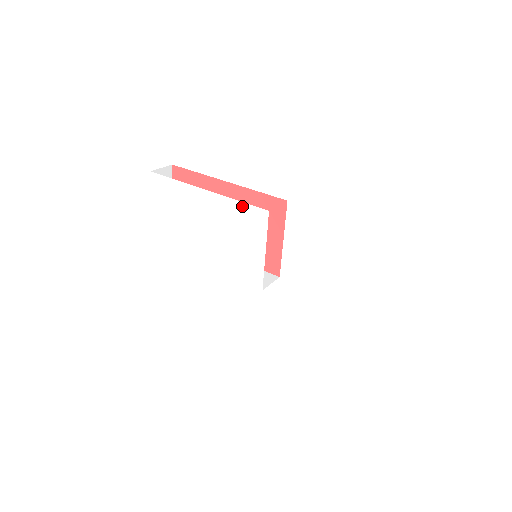
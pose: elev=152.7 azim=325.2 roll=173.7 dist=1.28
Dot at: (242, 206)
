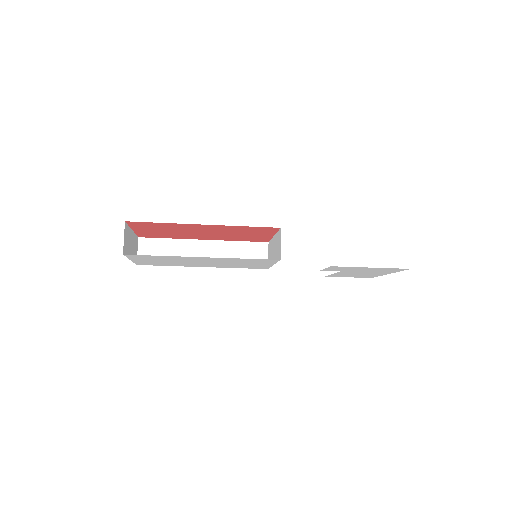
Dot at: (250, 259)
